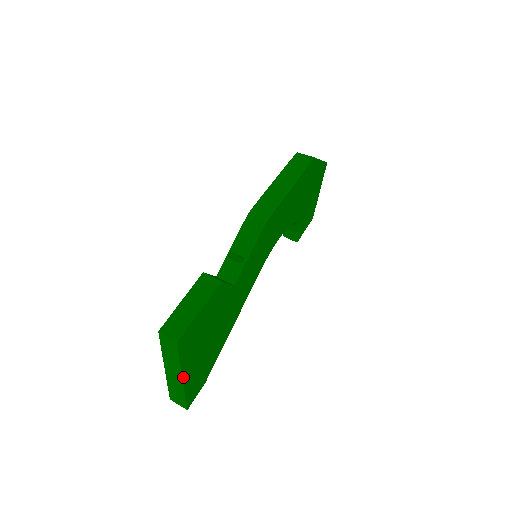
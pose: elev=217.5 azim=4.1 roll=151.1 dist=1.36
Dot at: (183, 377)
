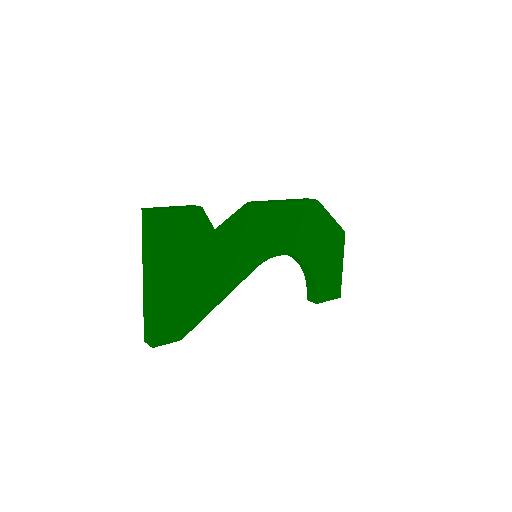
Dot at: (151, 276)
